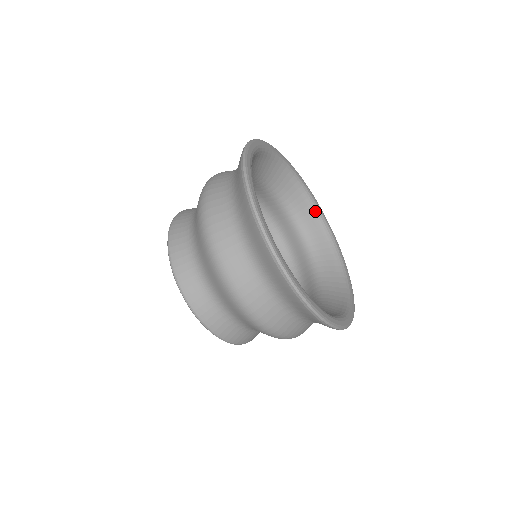
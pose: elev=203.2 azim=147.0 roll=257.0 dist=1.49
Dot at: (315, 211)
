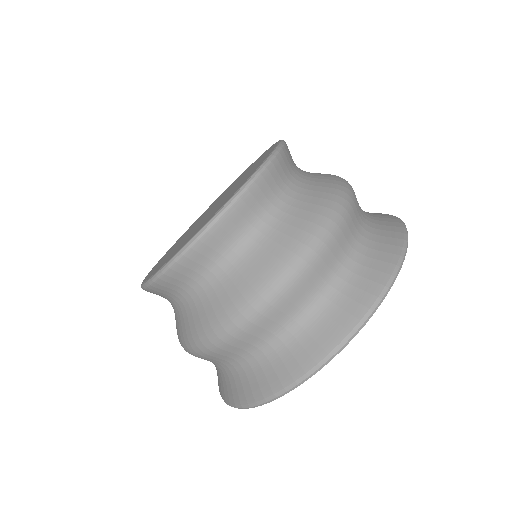
Dot at: occluded
